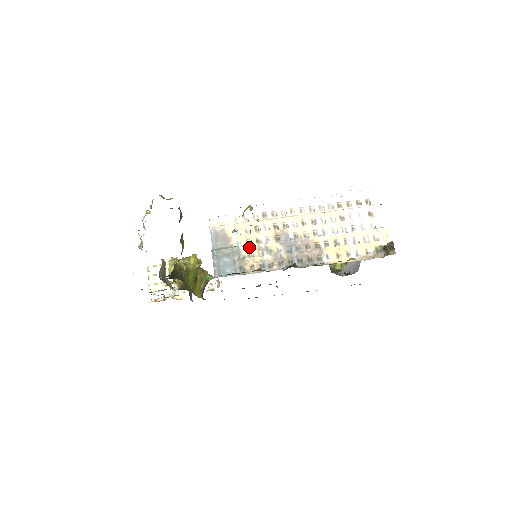
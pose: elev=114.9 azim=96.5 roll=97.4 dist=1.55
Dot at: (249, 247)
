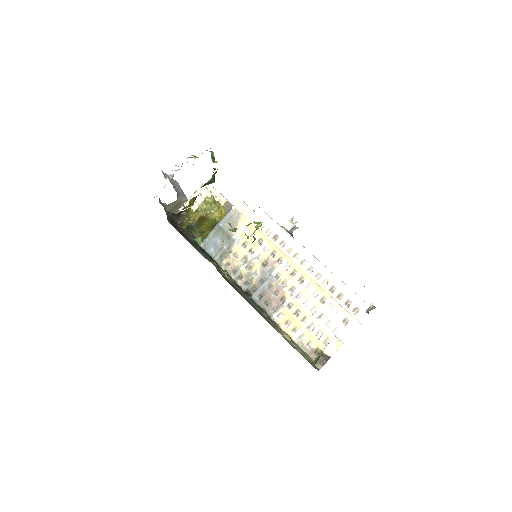
Dot at: (241, 249)
